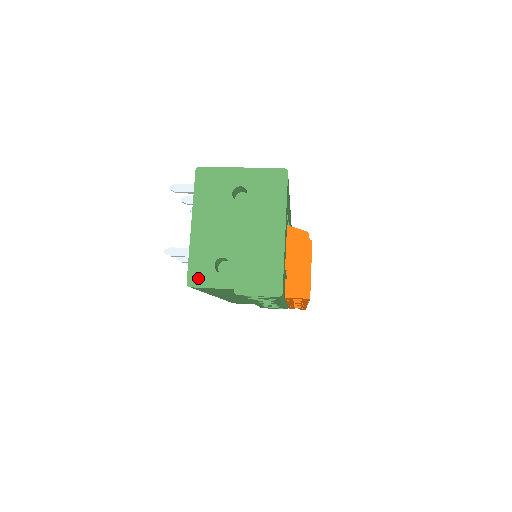
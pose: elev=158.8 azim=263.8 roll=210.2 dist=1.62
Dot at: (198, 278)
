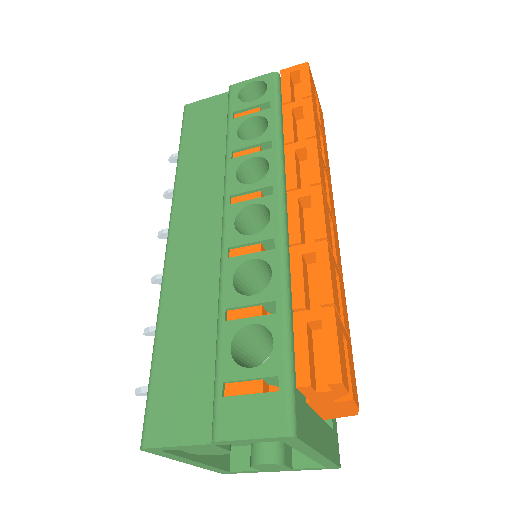
Dot at: occluded
